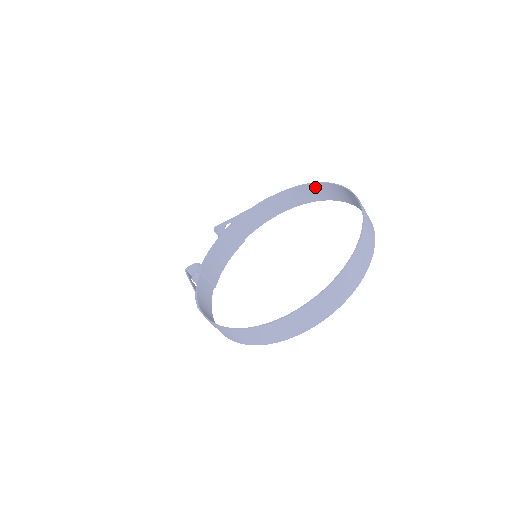
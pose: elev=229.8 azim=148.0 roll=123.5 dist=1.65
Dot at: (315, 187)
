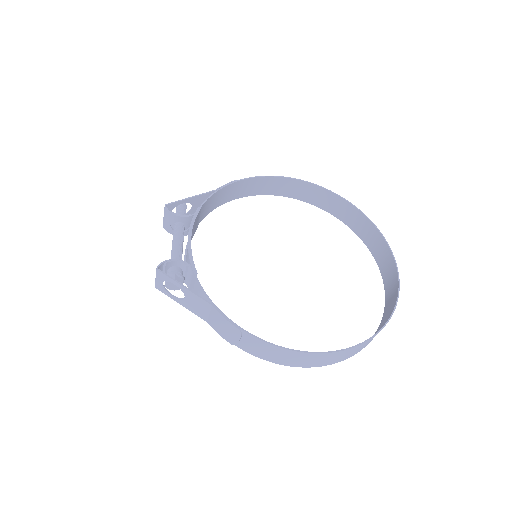
Dot at: (289, 182)
